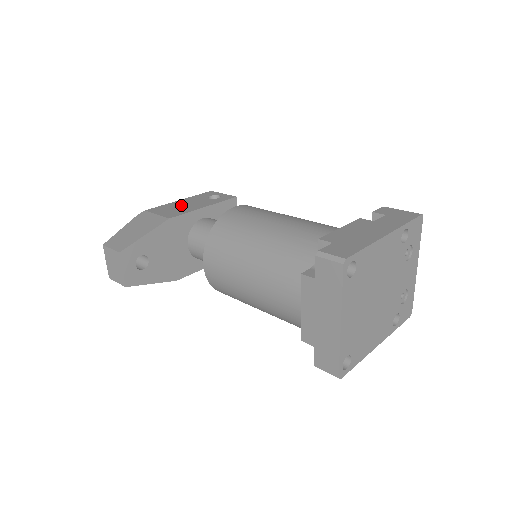
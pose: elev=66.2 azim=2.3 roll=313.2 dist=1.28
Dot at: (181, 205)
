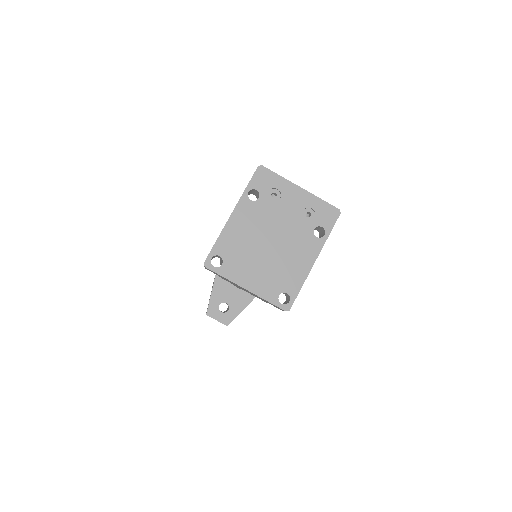
Dot at: occluded
